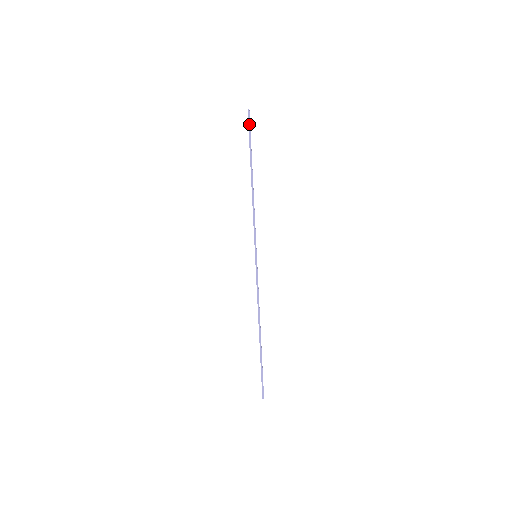
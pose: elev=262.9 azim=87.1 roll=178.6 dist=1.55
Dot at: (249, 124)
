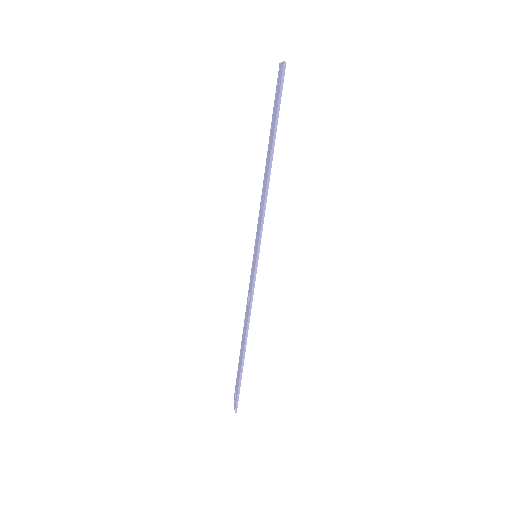
Dot at: (282, 84)
